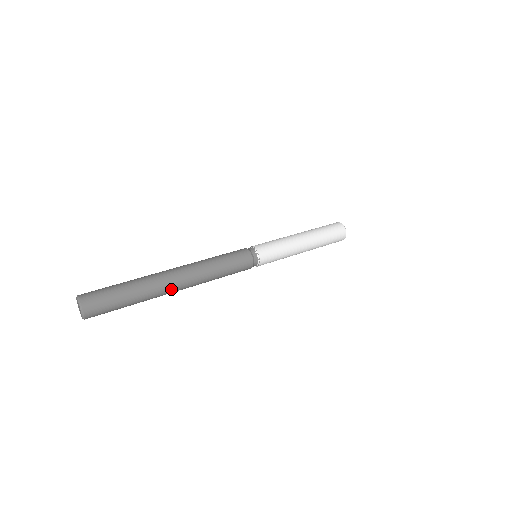
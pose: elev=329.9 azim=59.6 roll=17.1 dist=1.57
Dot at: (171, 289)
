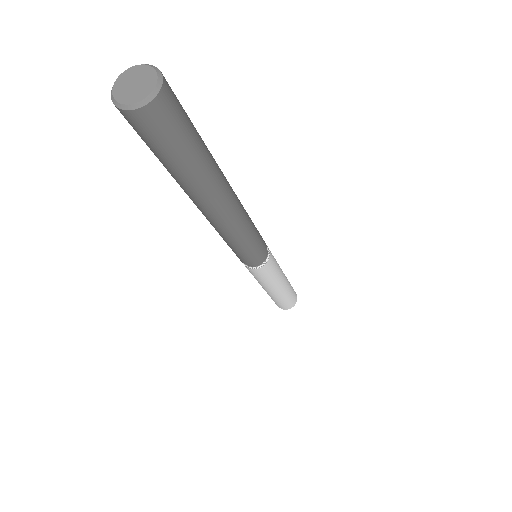
Dot at: (228, 188)
